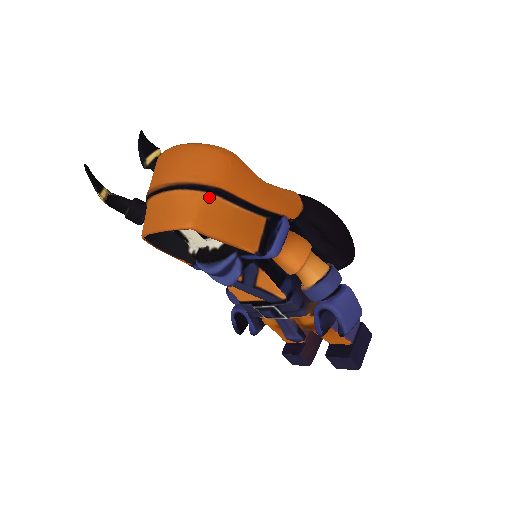
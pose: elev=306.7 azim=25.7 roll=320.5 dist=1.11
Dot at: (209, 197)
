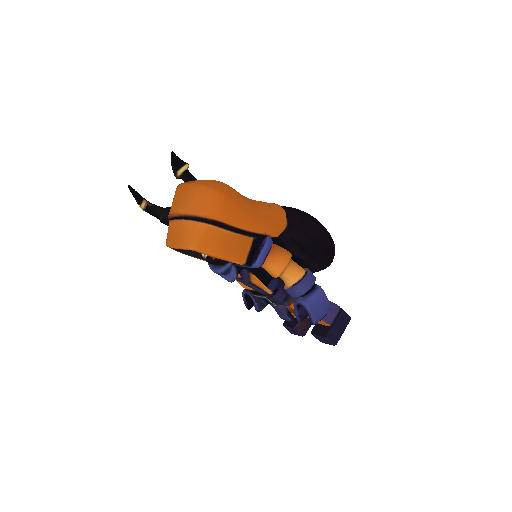
Dot at: (207, 226)
